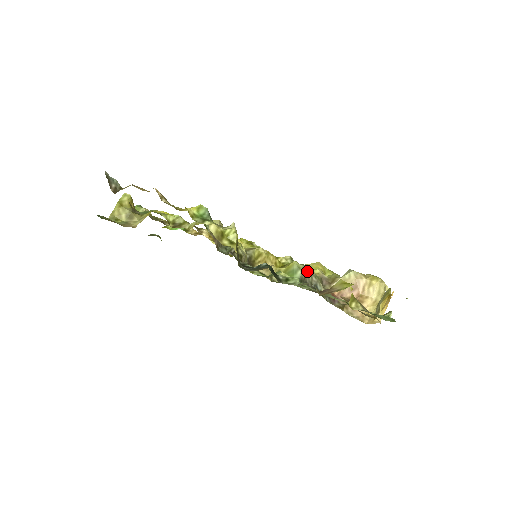
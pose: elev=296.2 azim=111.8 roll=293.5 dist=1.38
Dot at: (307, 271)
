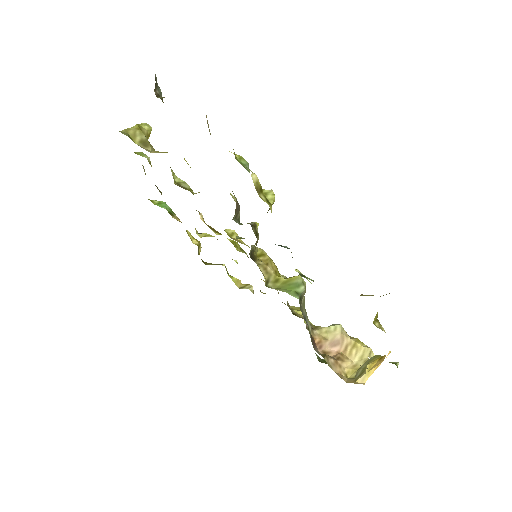
Dot at: occluded
